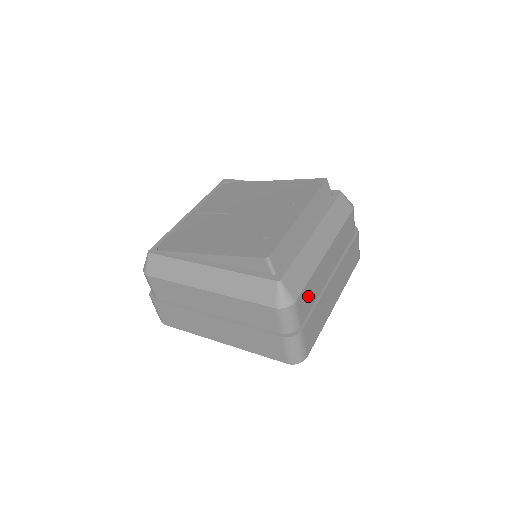
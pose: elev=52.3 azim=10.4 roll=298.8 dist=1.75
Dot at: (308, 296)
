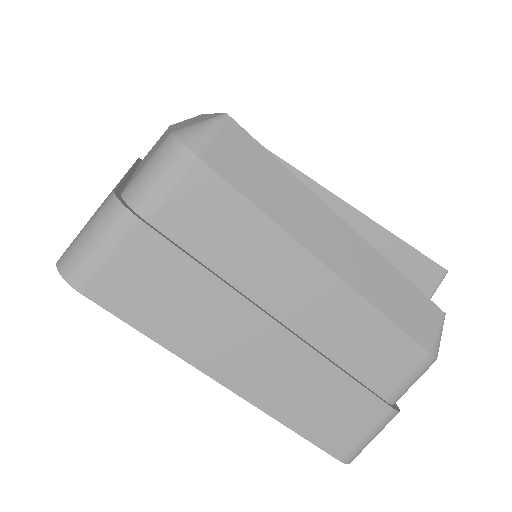
Dot at: occluded
